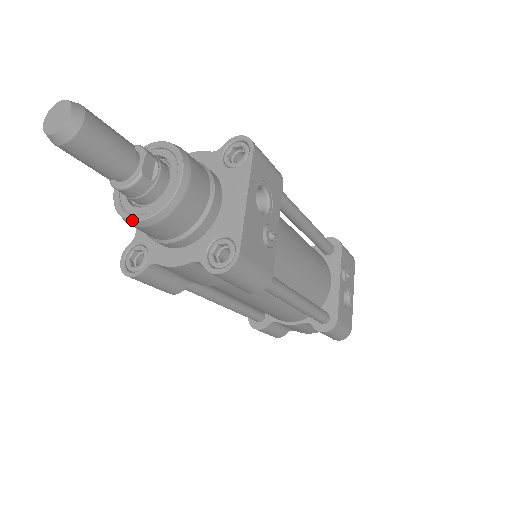
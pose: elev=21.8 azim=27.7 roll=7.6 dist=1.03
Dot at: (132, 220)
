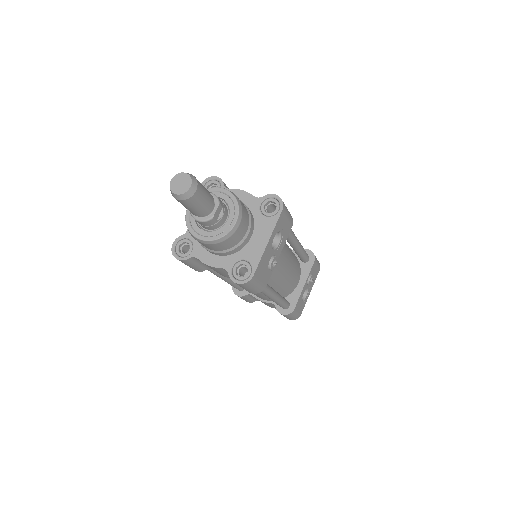
Dot at: (196, 237)
